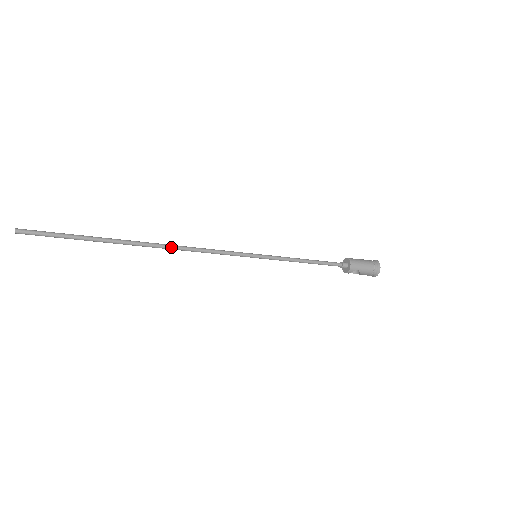
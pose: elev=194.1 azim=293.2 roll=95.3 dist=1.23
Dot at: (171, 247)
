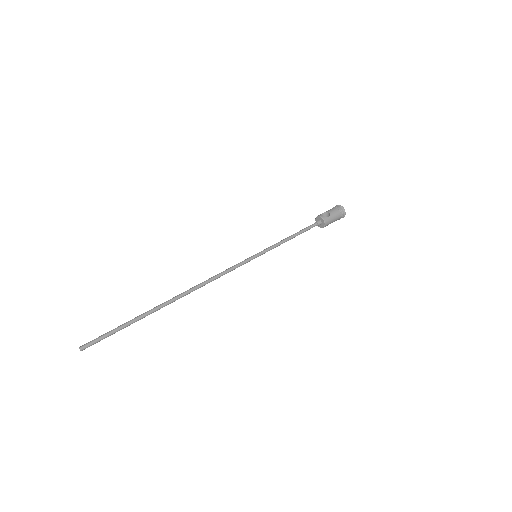
Dot at: occluded
